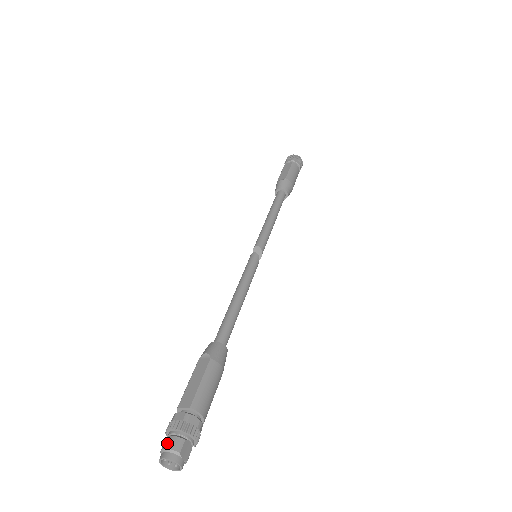
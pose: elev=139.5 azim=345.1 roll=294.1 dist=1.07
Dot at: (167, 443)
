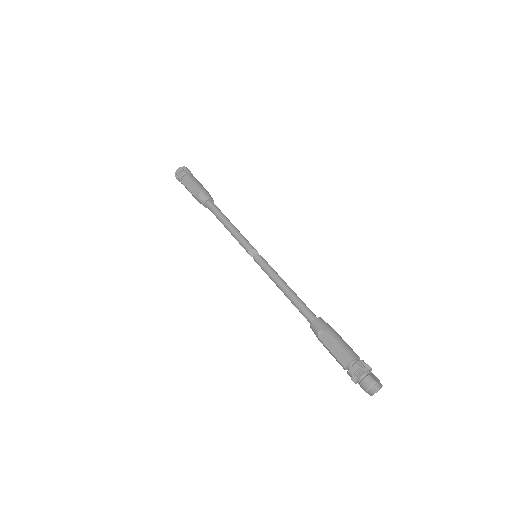
Dot at: (365, 385)
